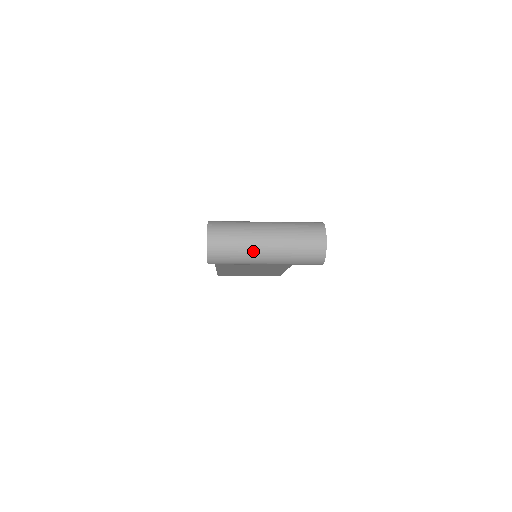
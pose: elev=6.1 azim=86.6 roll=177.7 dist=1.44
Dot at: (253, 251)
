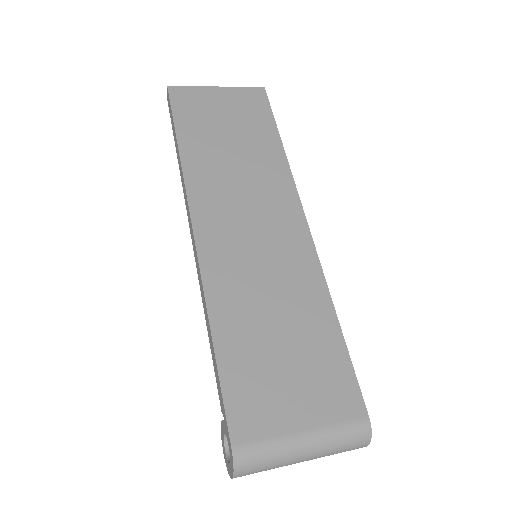
Dot at: occluded
